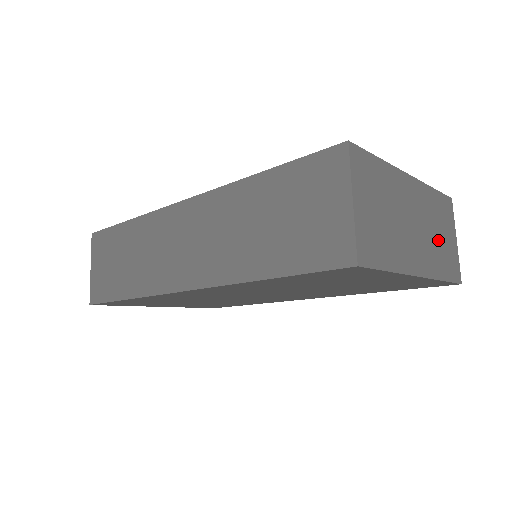
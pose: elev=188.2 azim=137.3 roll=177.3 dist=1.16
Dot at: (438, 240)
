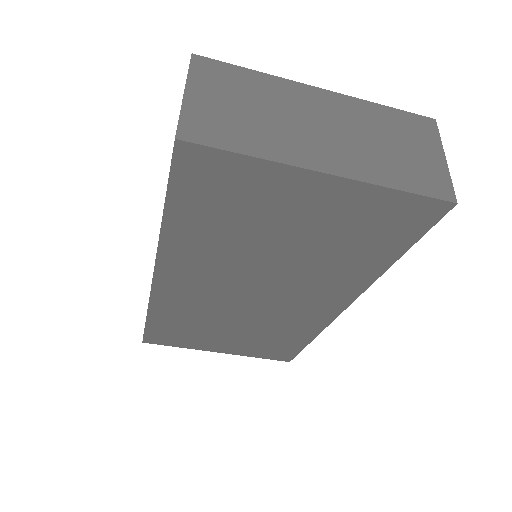
Dot at: (387, 150)
